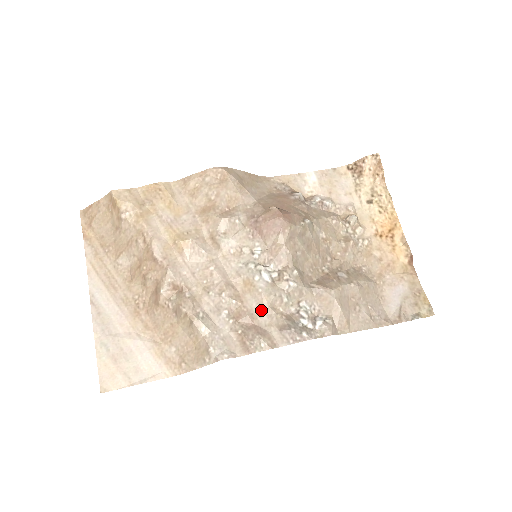
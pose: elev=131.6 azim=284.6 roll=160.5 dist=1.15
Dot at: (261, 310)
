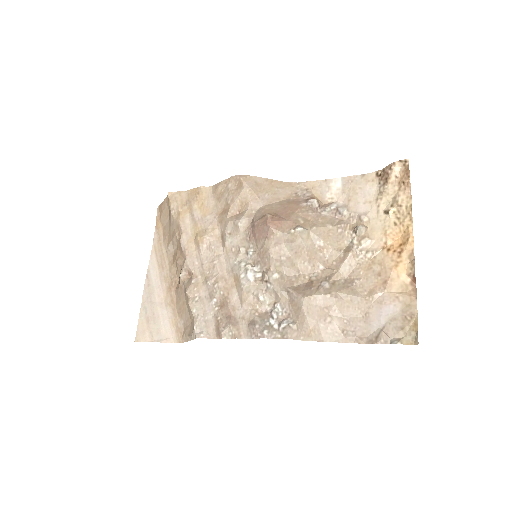
Dot at: (240, 304)
